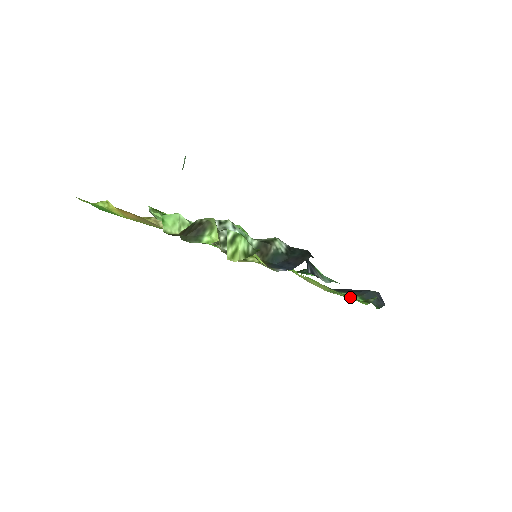
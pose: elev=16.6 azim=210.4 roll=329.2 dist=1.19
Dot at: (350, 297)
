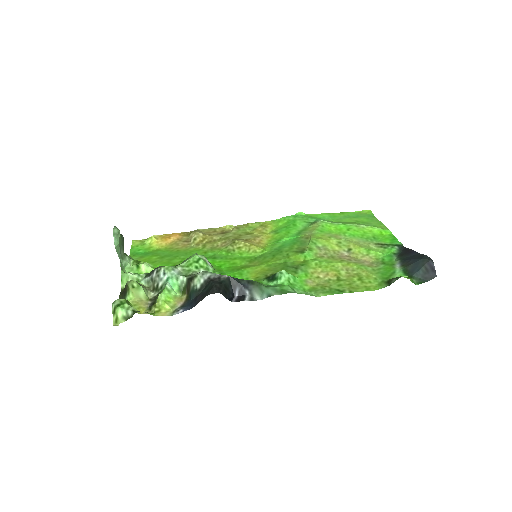
Dot at: (328, 294)
